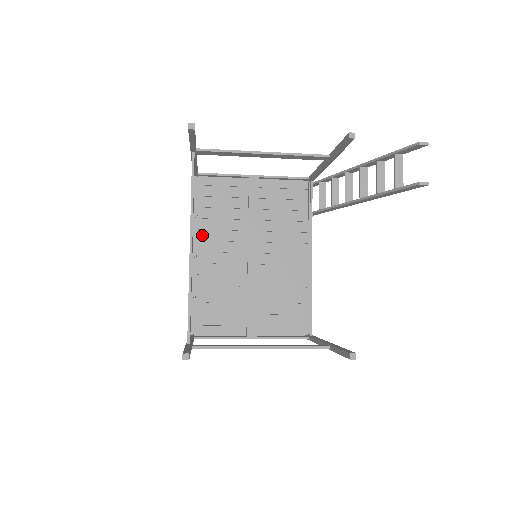
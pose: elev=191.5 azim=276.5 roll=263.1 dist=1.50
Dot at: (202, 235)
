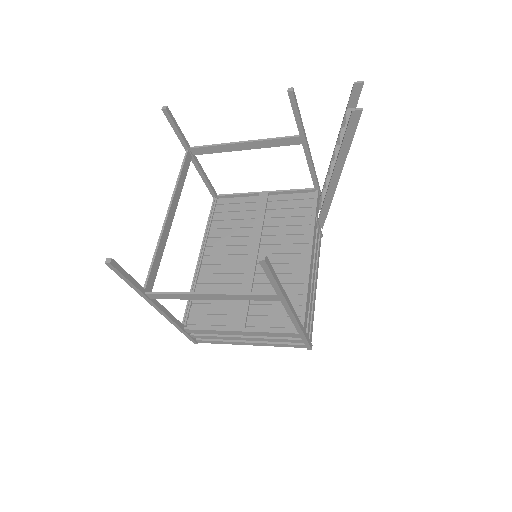
Dot at: (211, 242)
